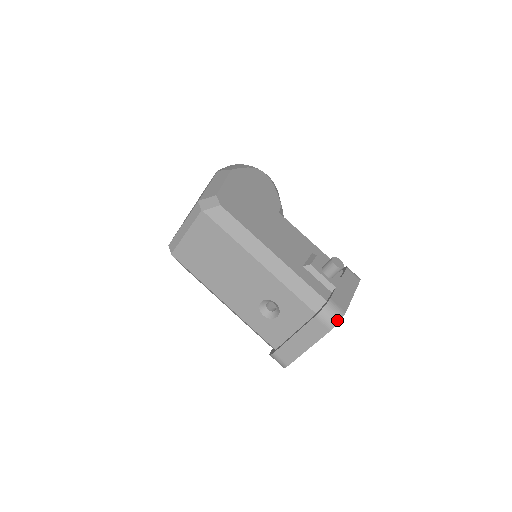
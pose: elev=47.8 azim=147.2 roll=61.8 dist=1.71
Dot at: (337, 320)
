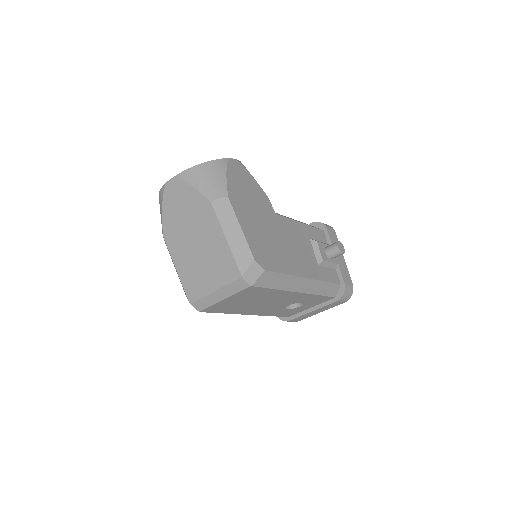
Dot at: (351, 295)
